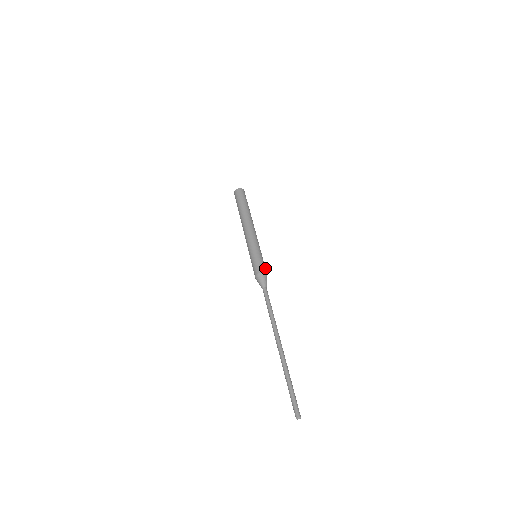
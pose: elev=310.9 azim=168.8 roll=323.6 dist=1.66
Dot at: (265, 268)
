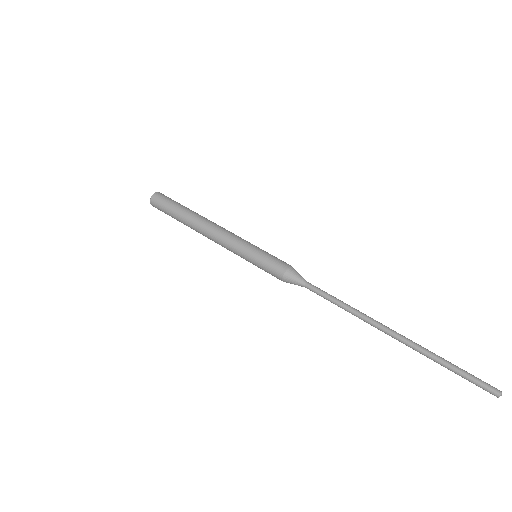
Dot at: (282, 261)
